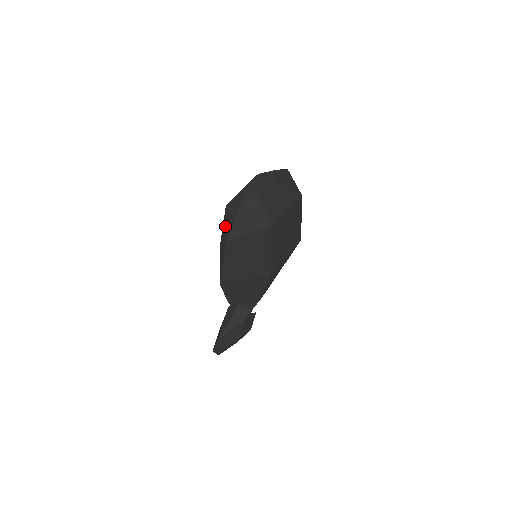
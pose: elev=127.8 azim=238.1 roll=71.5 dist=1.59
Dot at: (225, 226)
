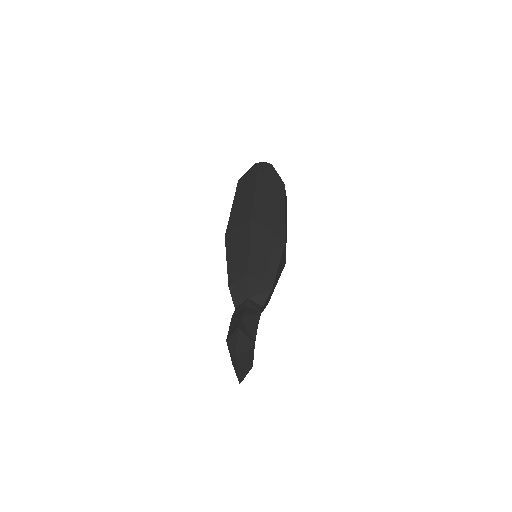
Dot at: (247, 180)
